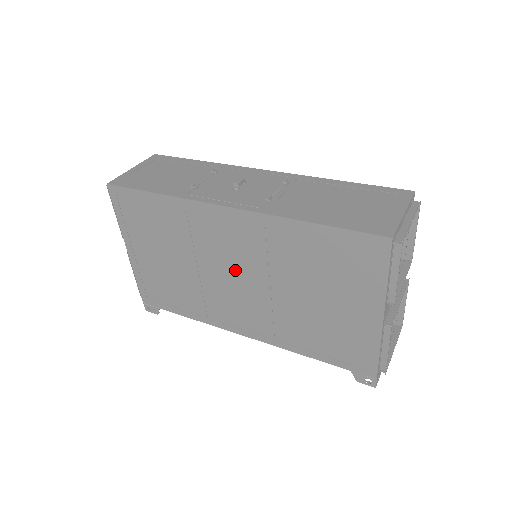
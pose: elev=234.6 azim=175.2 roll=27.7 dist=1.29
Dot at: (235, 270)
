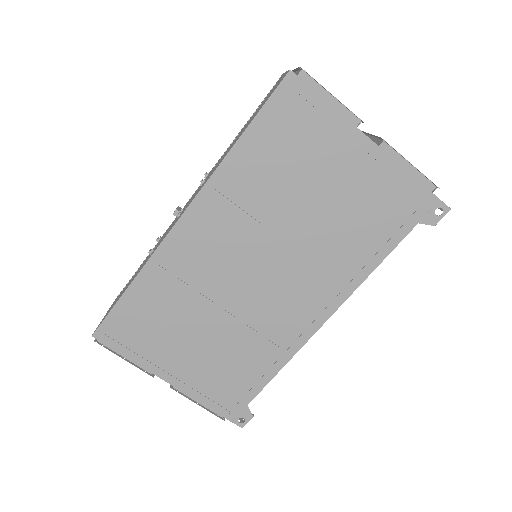
Dot at: (247, 266)
